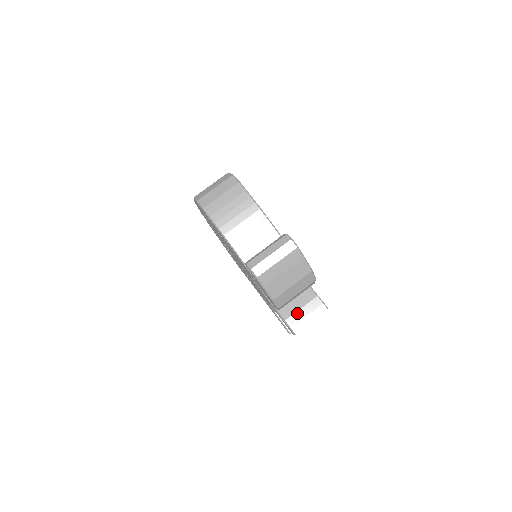
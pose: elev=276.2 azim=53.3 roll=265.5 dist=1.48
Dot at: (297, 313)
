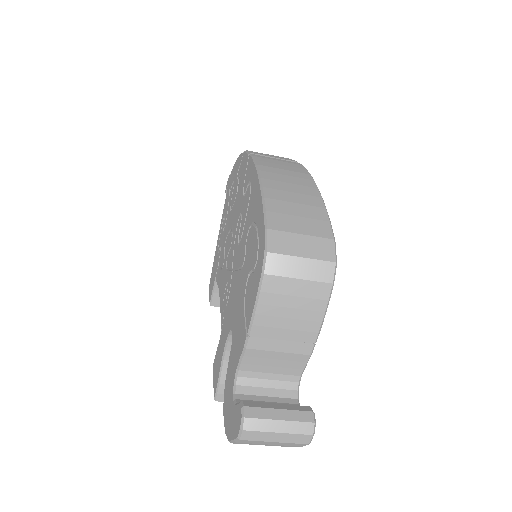
Dot at: occluded
